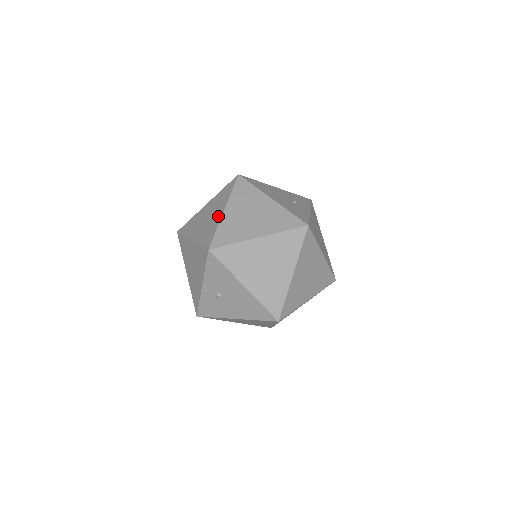
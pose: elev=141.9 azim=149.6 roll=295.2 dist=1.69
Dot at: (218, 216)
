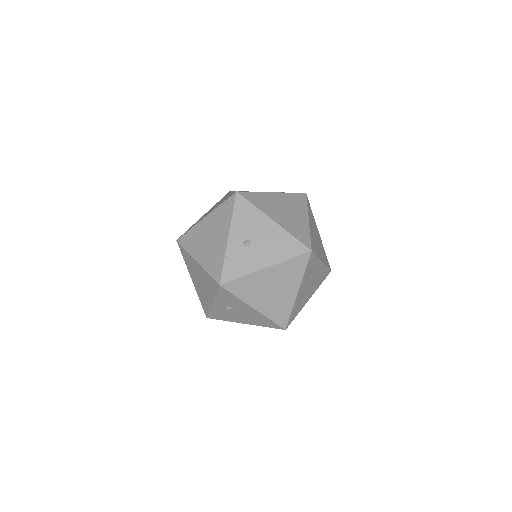
Dot at: occluded
